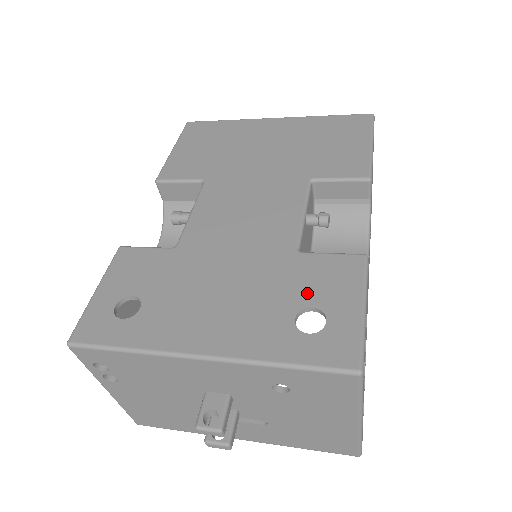
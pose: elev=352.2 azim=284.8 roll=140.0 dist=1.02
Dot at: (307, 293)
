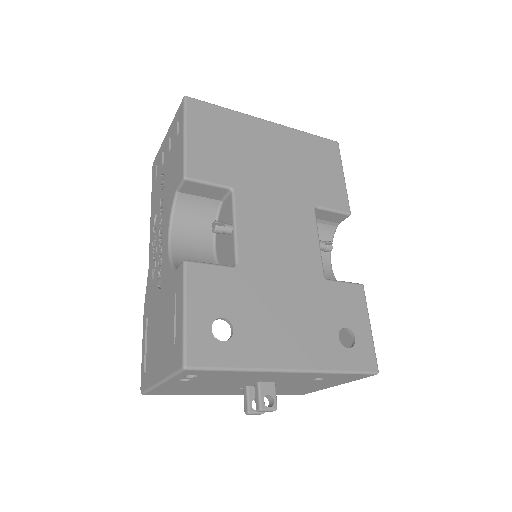
Dot at: (340, 316)
